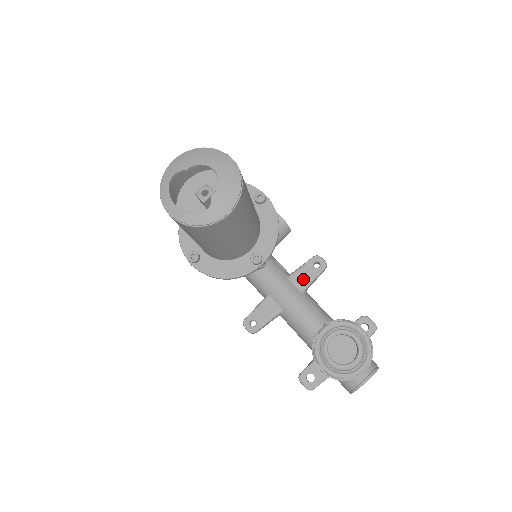
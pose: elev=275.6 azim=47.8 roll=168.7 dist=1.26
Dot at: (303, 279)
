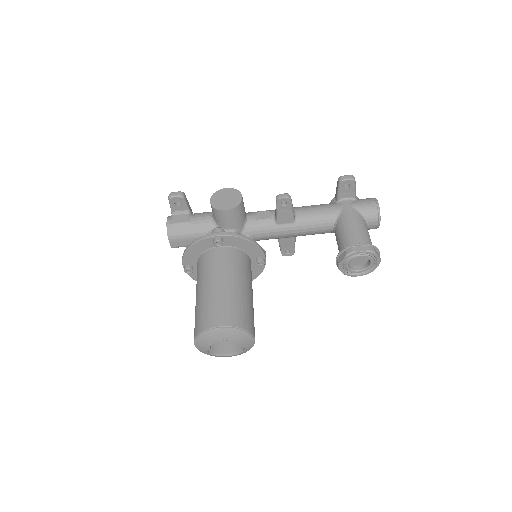
Dot at: (287, 217)
